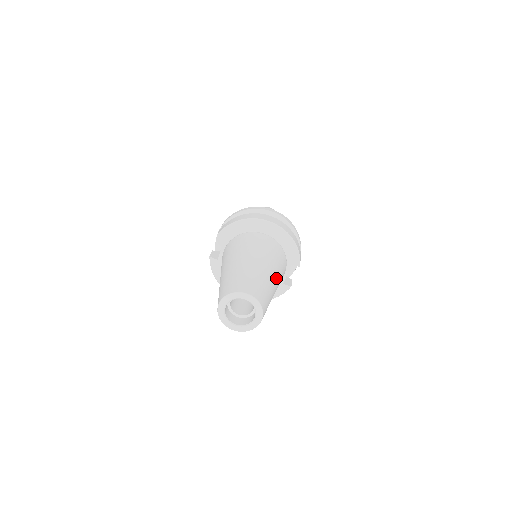
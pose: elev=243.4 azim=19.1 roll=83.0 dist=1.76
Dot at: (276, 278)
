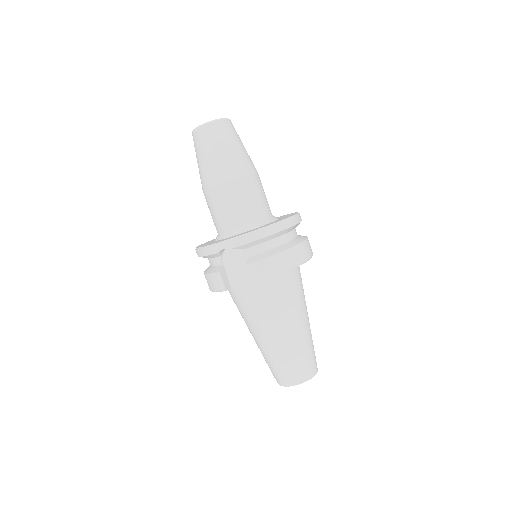
Dot at: occluded
